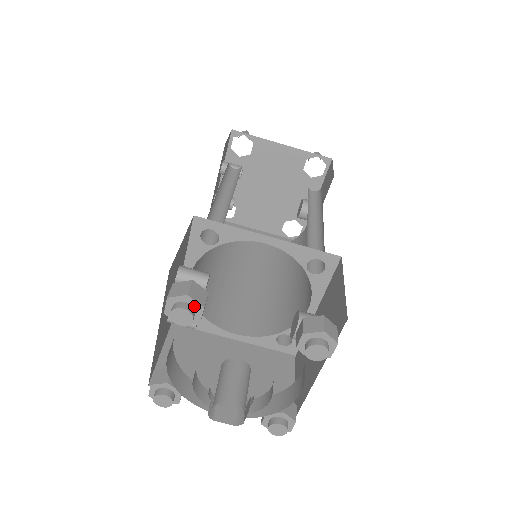
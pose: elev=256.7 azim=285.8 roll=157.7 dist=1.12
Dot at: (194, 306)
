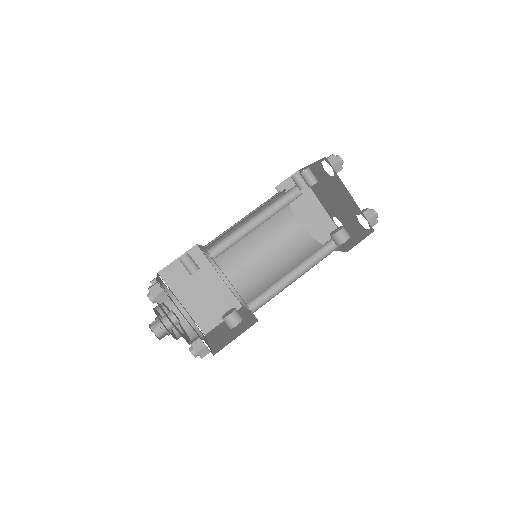
Dot at: (157, 300)
